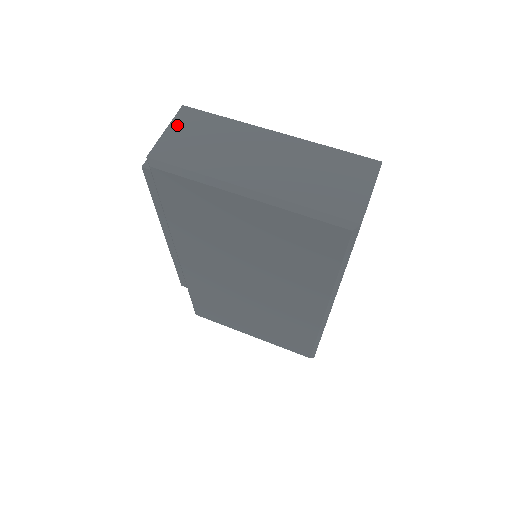
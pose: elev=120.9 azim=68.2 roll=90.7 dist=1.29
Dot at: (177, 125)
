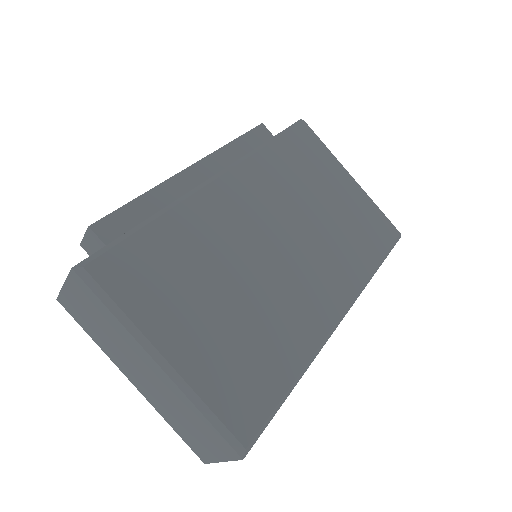
Dot at: (71, 288)
